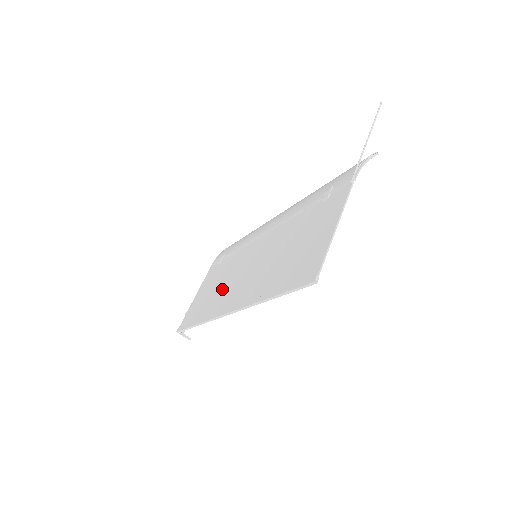
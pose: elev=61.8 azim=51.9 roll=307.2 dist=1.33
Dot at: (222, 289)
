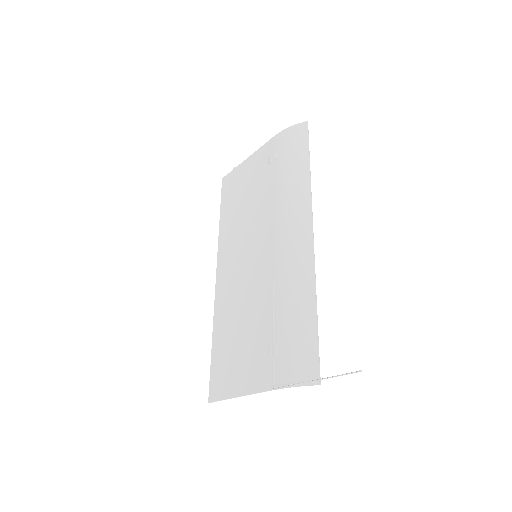
Dot at: (238, 227)
